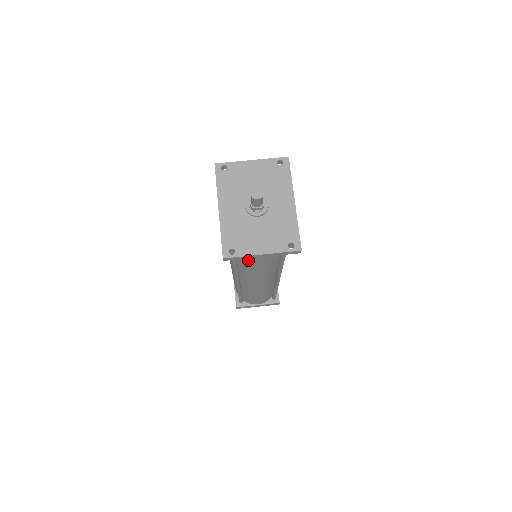
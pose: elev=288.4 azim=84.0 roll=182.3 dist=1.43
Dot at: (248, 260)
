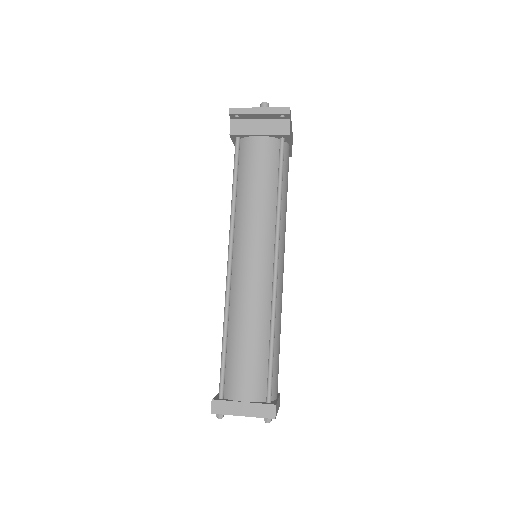
Dot at: (247, 170)
